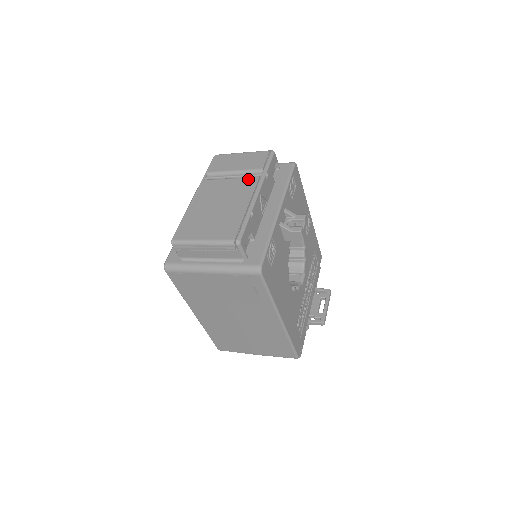
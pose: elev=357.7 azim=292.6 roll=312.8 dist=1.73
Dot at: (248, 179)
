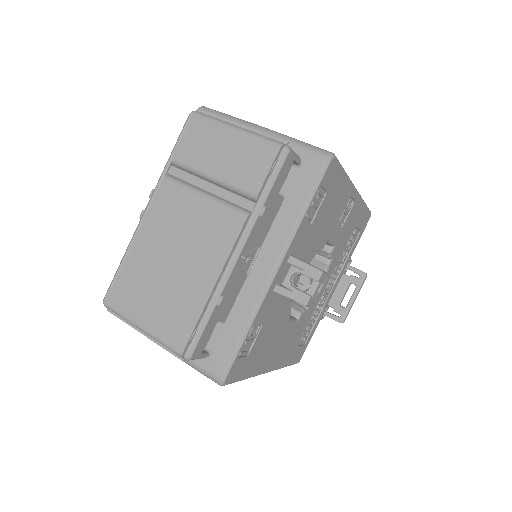
Dot at: (229, 214)
